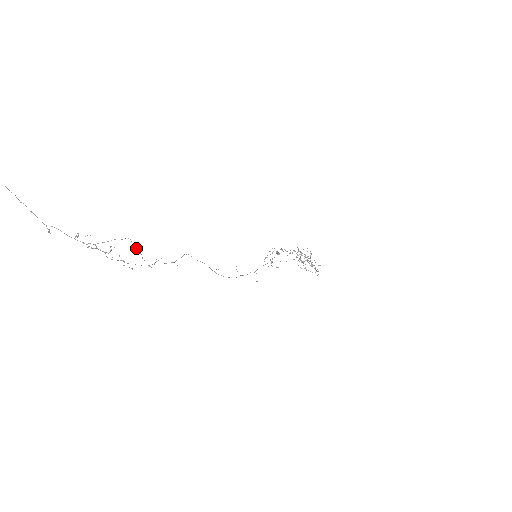
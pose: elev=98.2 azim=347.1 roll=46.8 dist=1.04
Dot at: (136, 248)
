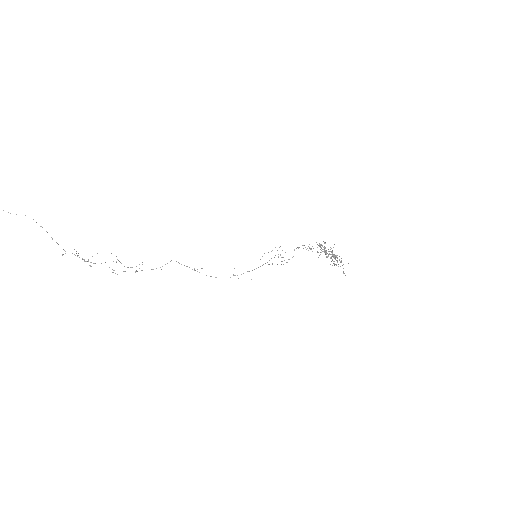
Dot at: occluded
